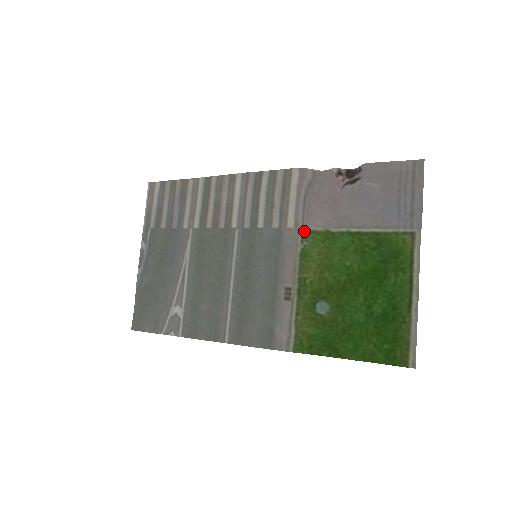
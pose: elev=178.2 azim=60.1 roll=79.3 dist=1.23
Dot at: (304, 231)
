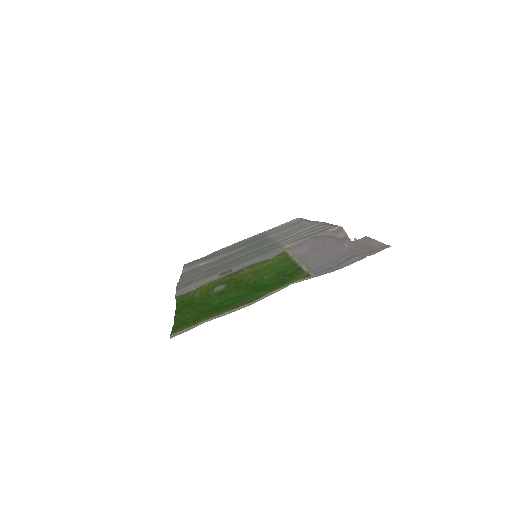
Dot at: (285, 252)
